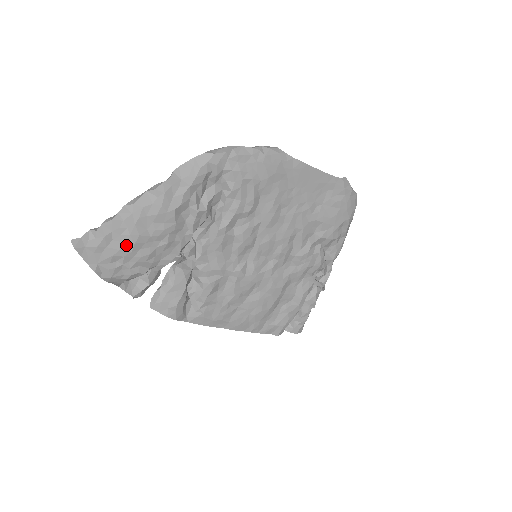
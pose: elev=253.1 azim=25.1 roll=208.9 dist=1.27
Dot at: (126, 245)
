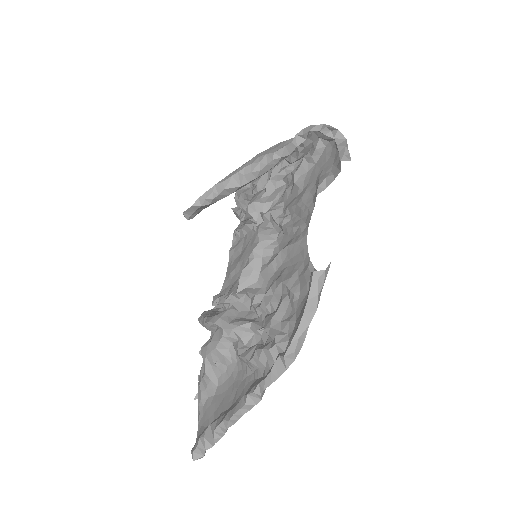
Dot at: occluded
